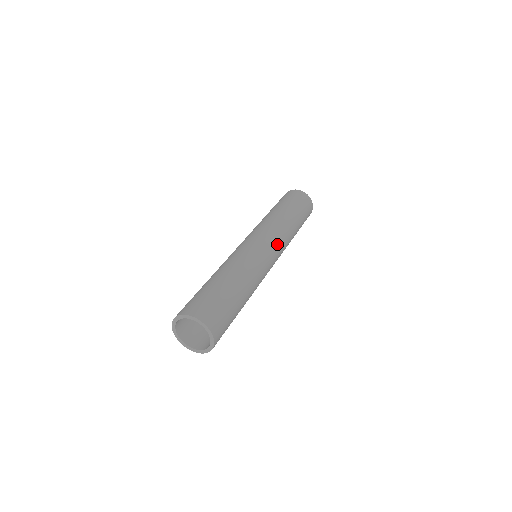
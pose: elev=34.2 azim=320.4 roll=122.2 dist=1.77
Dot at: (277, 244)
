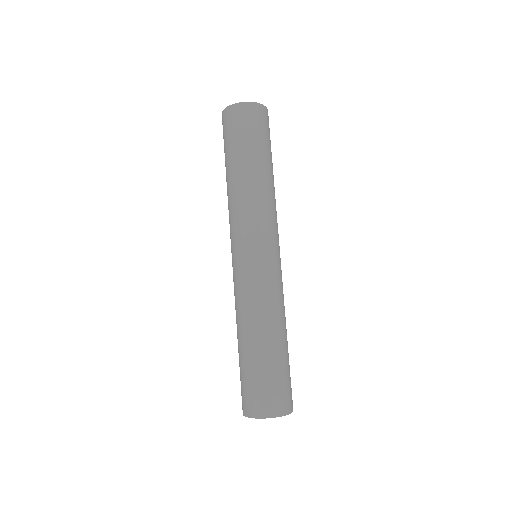
Dot at: (277, 235)
